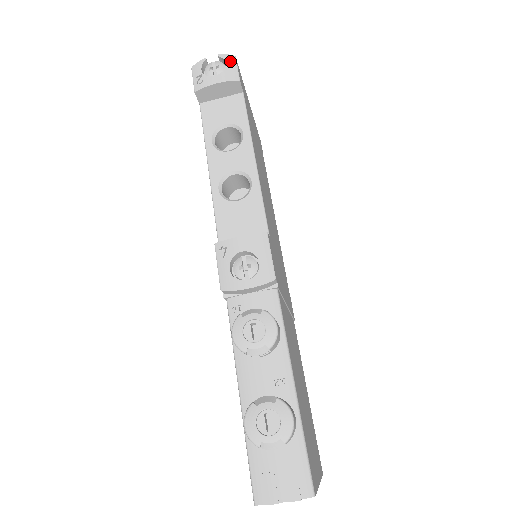
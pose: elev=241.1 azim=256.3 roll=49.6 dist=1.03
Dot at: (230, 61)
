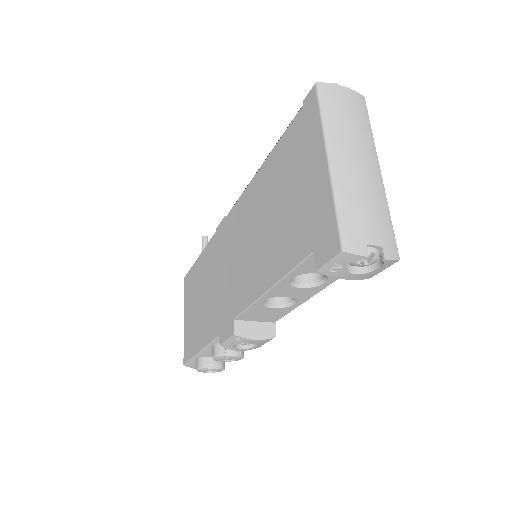
Dot at: (387, 266)
